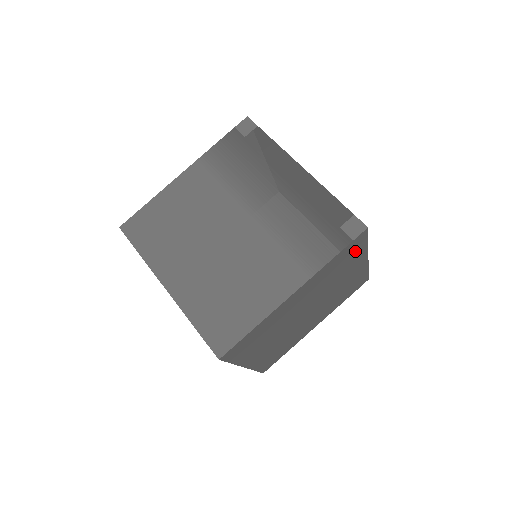
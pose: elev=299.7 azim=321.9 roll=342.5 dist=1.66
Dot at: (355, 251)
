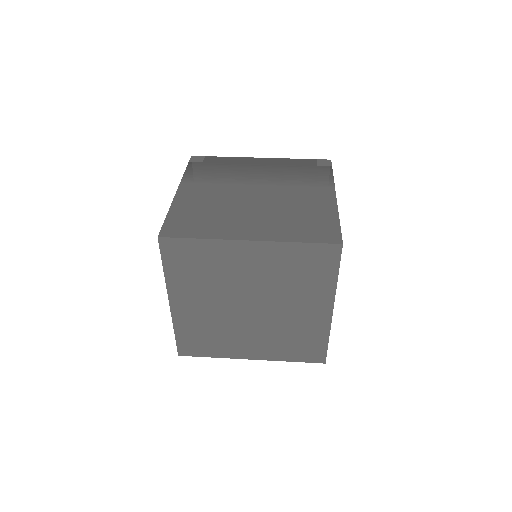
Dot at: occluded
